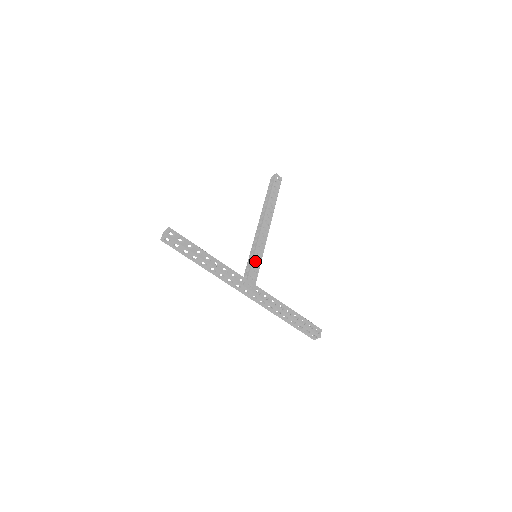
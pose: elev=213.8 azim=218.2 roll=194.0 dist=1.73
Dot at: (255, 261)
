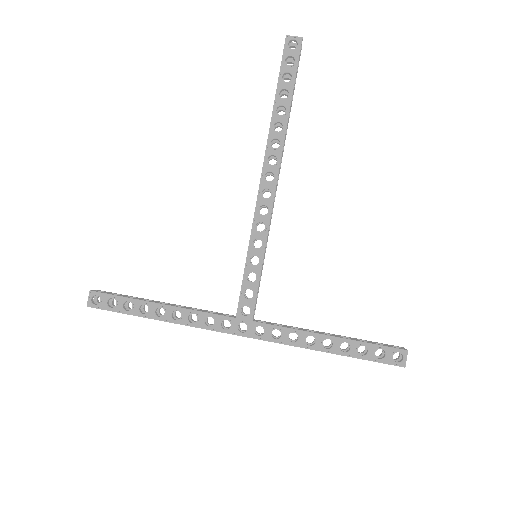
Dot at: (250, 272)
